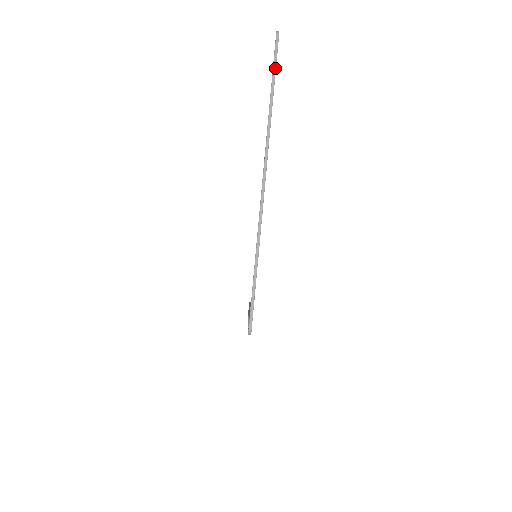
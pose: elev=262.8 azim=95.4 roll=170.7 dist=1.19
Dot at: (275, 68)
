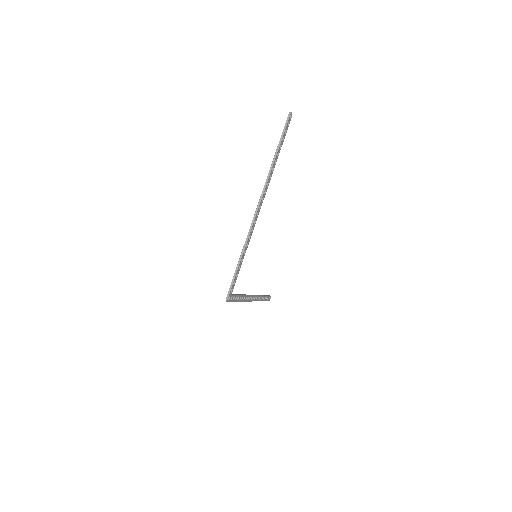
Dot at: (282, 136)
